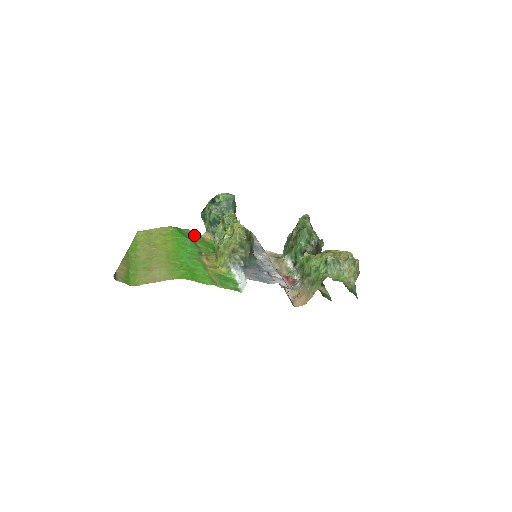
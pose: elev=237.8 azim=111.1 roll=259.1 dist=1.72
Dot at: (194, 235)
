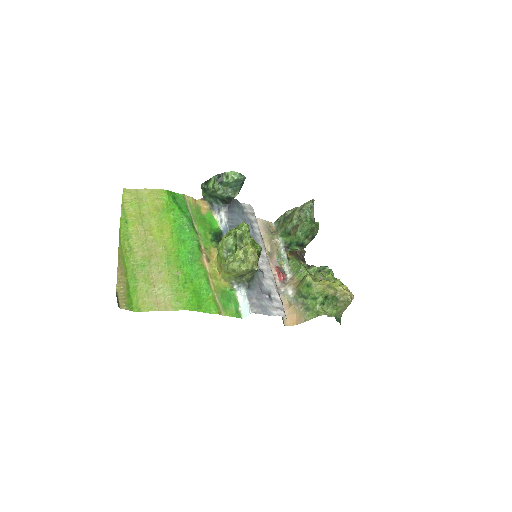
Dot at: (189, 204)
